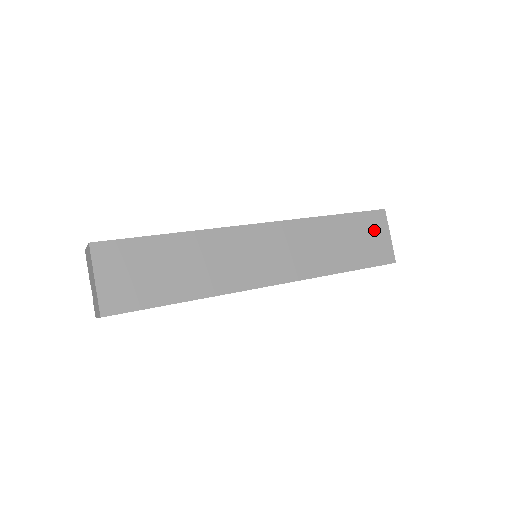
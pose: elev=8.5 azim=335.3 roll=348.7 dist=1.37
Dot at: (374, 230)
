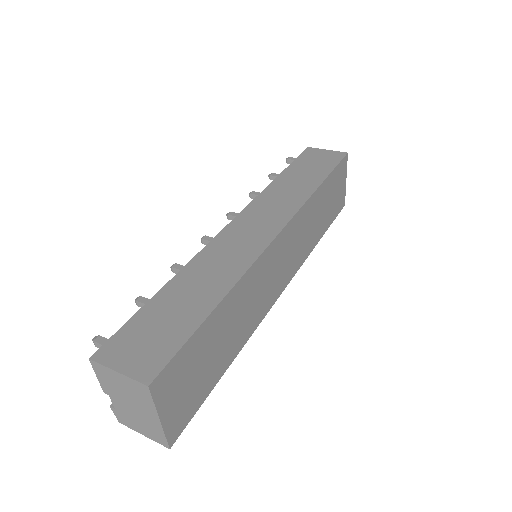
Dot at: (340, 181)
